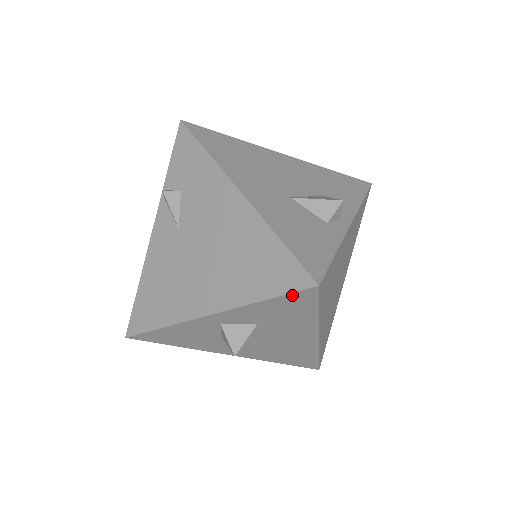
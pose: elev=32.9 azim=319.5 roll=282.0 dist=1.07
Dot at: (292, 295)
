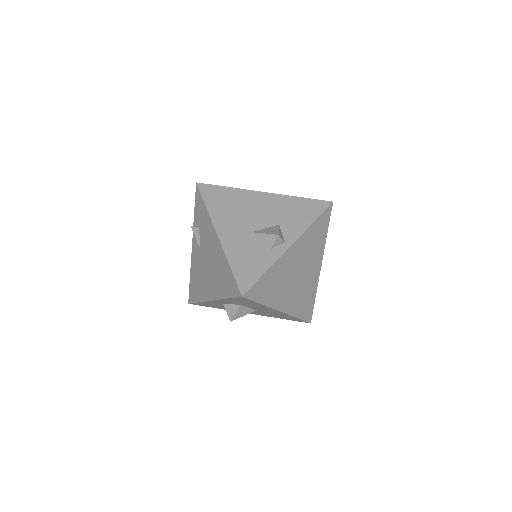
Dot at: (236, 298)
